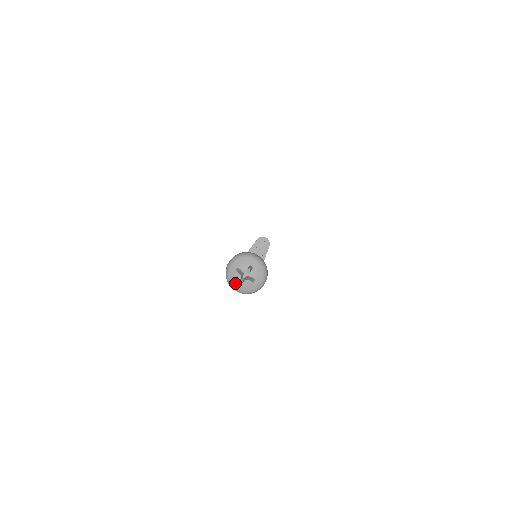
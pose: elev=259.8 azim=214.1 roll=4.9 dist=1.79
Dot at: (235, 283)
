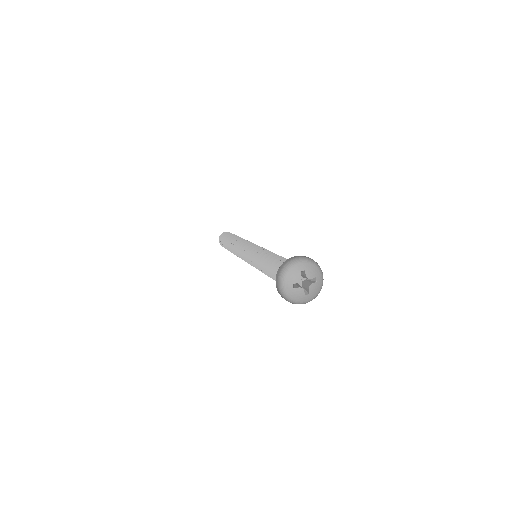
Dot at: (289, 282)
